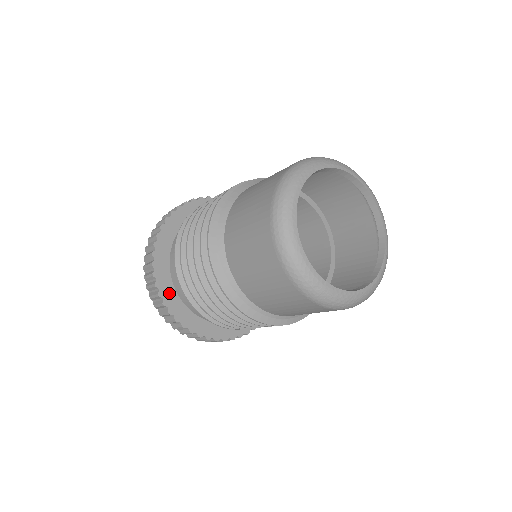
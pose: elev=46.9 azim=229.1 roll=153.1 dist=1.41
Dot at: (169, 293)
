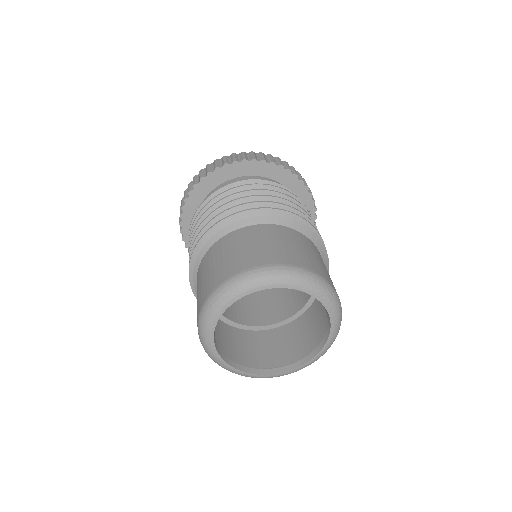
Dot at: (191, 212)
